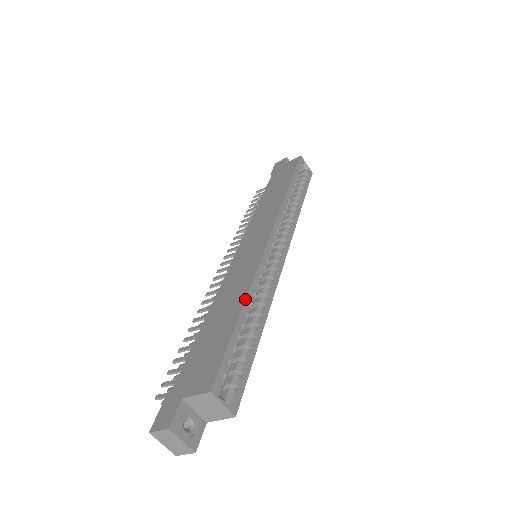
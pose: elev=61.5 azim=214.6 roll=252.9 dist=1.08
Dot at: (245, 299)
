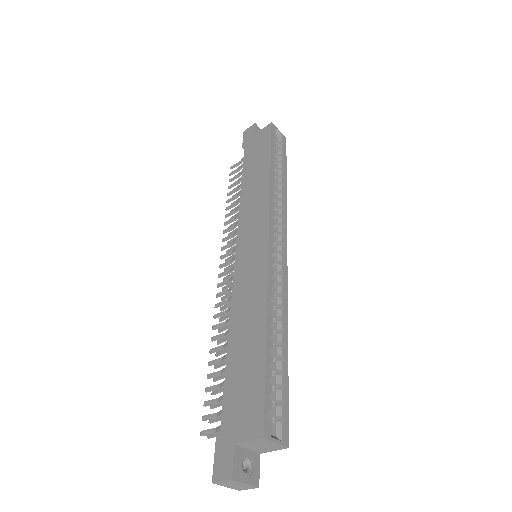
Dot at: (266, 322)
